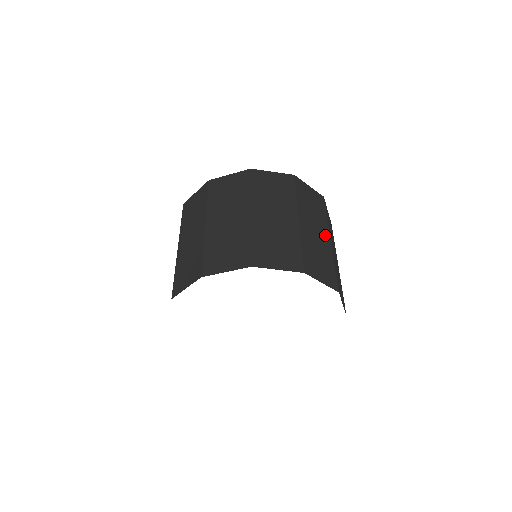
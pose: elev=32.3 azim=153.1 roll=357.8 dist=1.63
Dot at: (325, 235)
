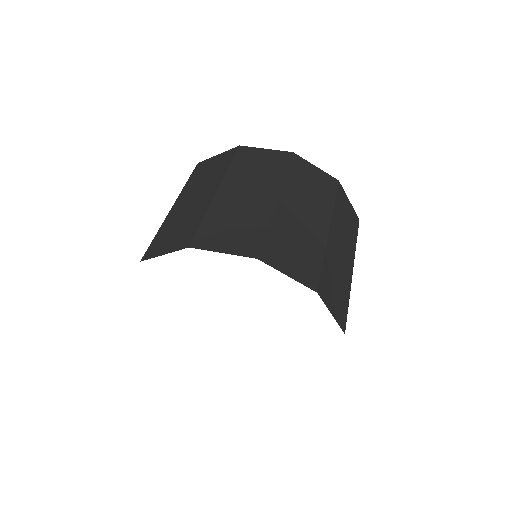
Dot at: occluded
